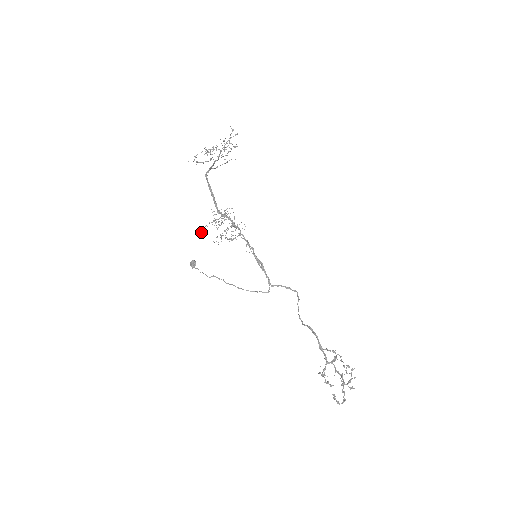
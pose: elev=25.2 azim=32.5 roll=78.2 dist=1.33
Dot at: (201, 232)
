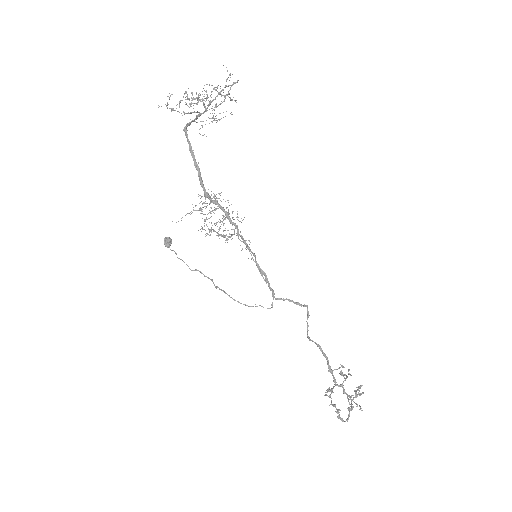
Dot at: (181, 220)
